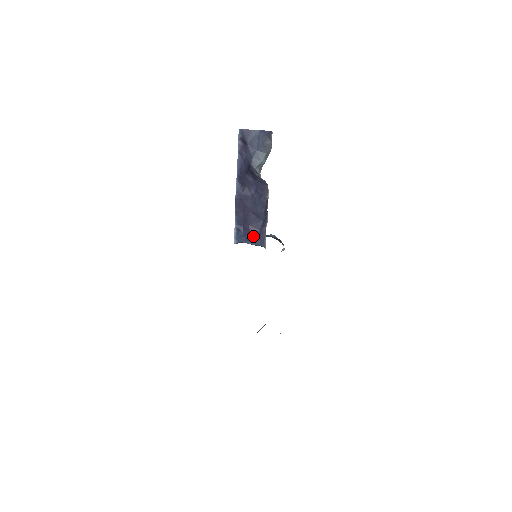
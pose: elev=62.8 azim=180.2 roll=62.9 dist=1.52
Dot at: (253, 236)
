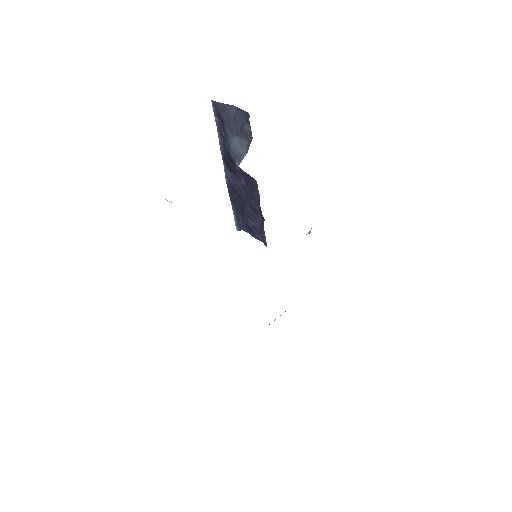
Dot at: (253, 231)
